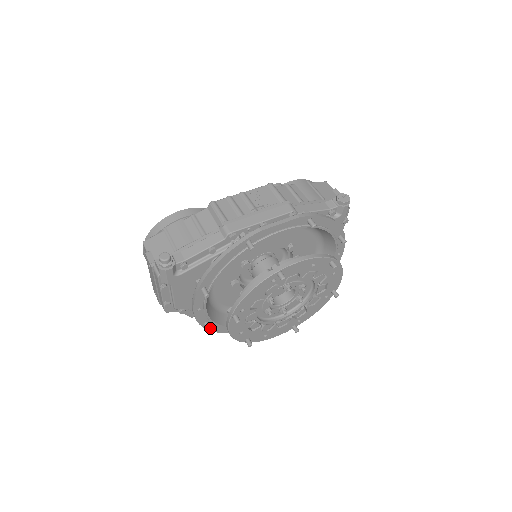
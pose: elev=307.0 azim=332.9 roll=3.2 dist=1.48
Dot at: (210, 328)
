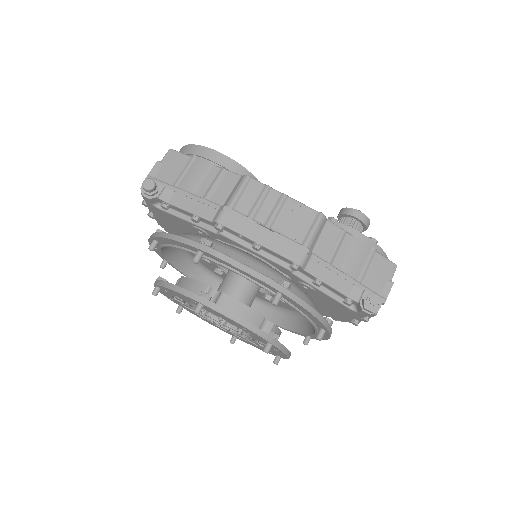
Dot at: (163, 267)
